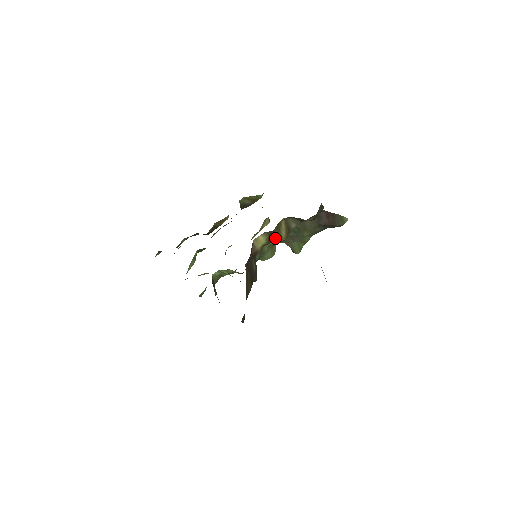
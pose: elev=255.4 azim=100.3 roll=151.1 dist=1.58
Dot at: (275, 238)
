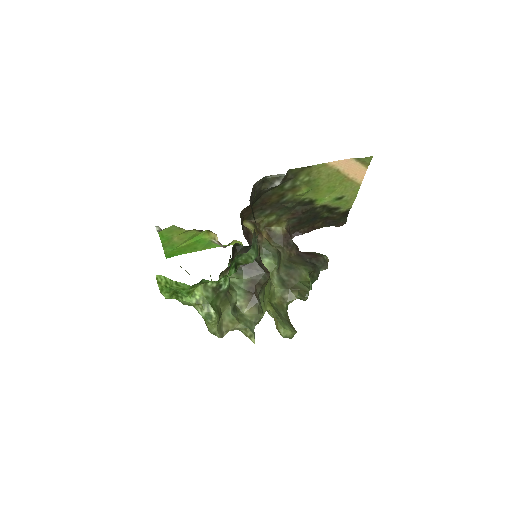
Dot at: (263, 236)
